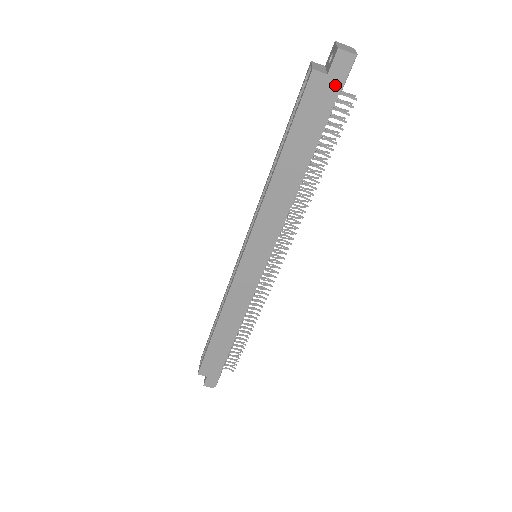
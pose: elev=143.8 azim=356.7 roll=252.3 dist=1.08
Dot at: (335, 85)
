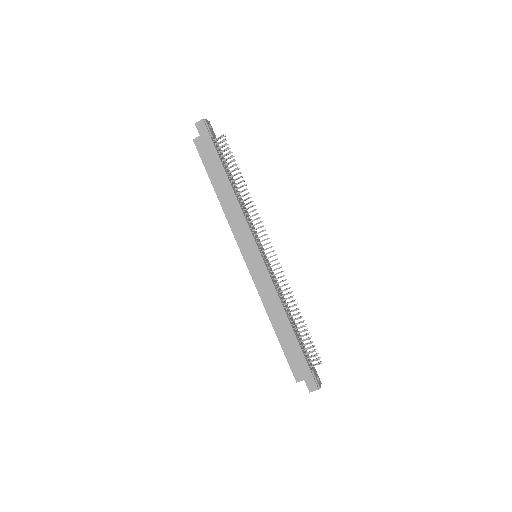
Dot at: (206, 137)
